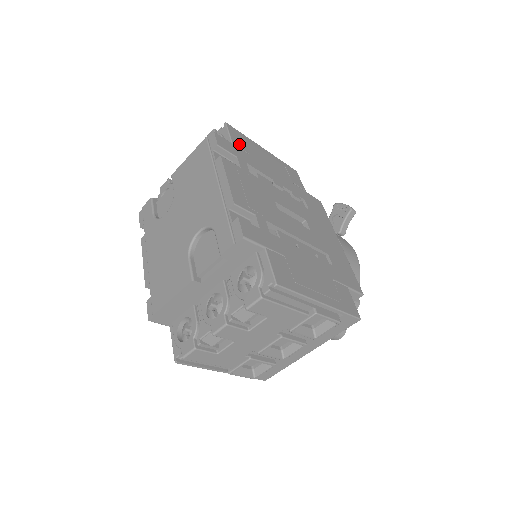
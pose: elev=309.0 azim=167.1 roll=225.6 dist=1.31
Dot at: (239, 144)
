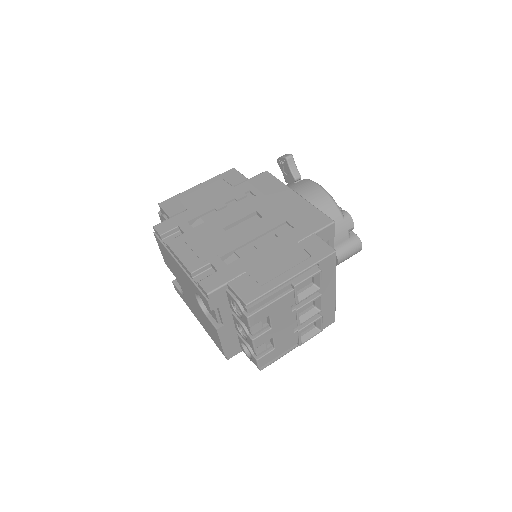
Dot at: (175, 211)
